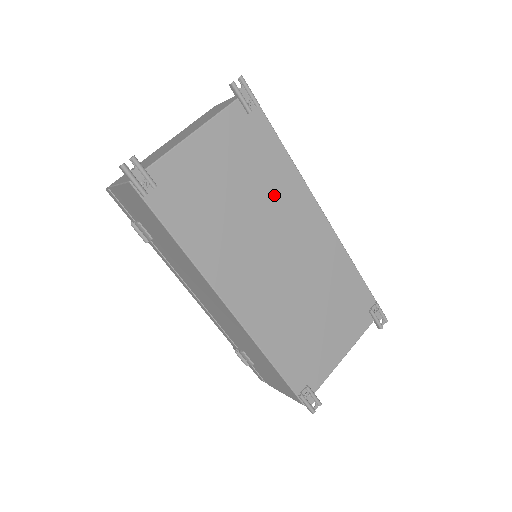
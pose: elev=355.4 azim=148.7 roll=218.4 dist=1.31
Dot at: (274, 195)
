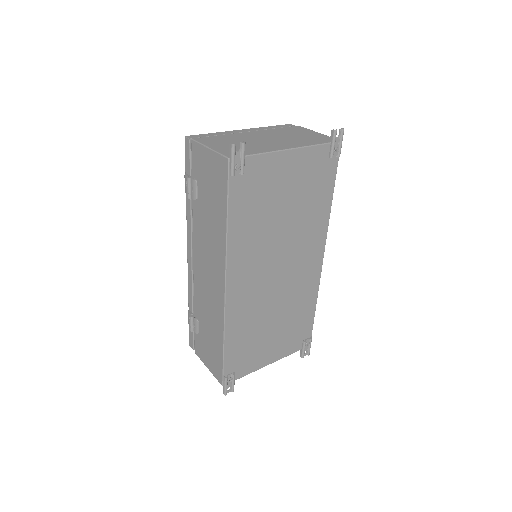
Dot at: (305, 225)
